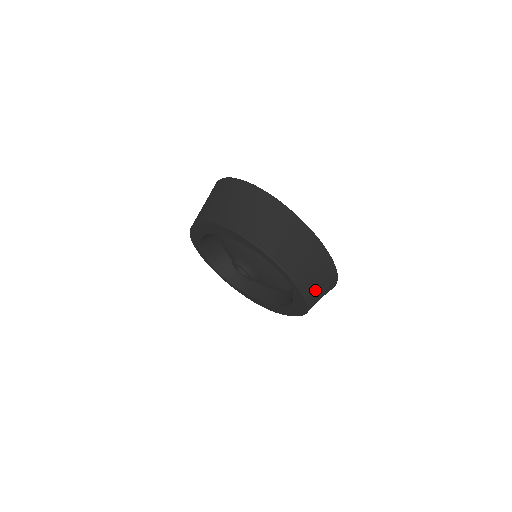
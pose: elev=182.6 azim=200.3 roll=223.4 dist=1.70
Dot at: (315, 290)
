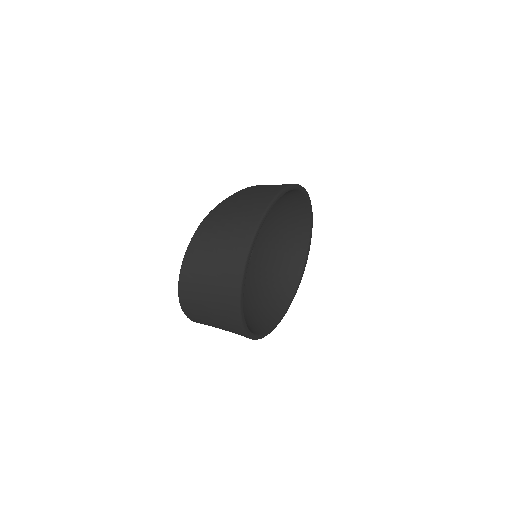
Dot at: (206, 322)
